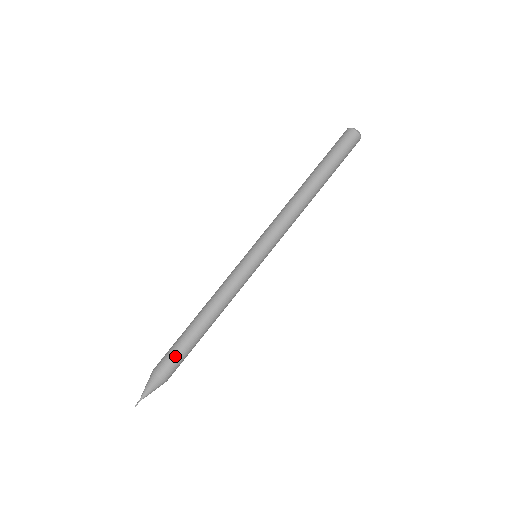
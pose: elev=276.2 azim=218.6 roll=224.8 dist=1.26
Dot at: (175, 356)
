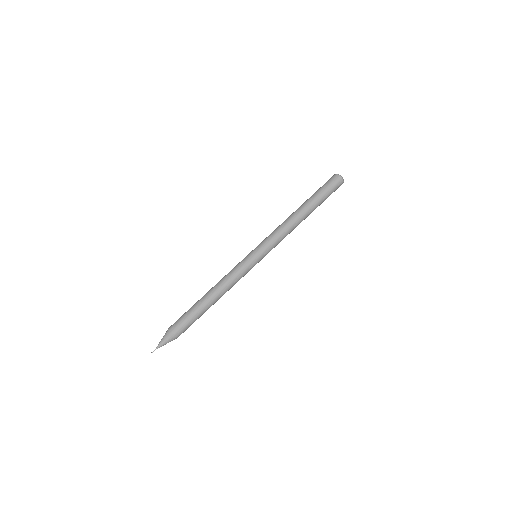
Dot at: (187, 319)
